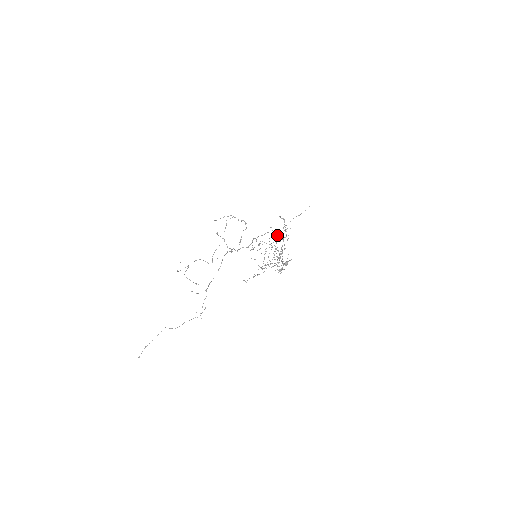
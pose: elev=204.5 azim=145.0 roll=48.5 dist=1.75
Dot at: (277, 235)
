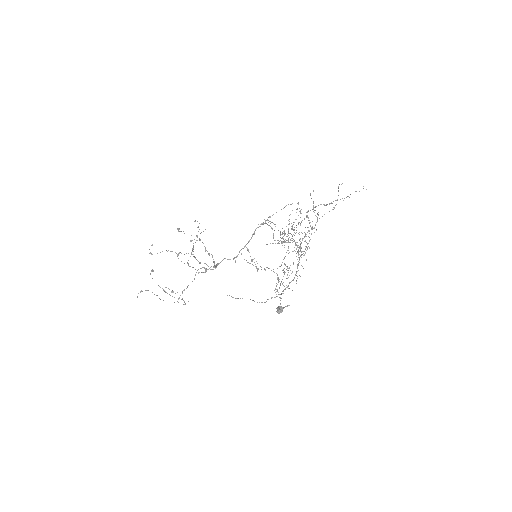
Dot at: (296, 227)
